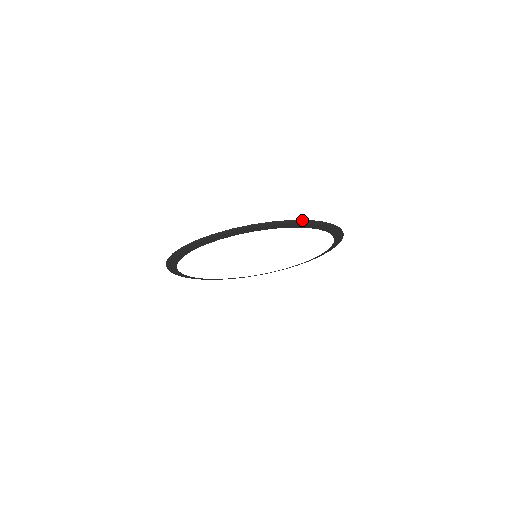
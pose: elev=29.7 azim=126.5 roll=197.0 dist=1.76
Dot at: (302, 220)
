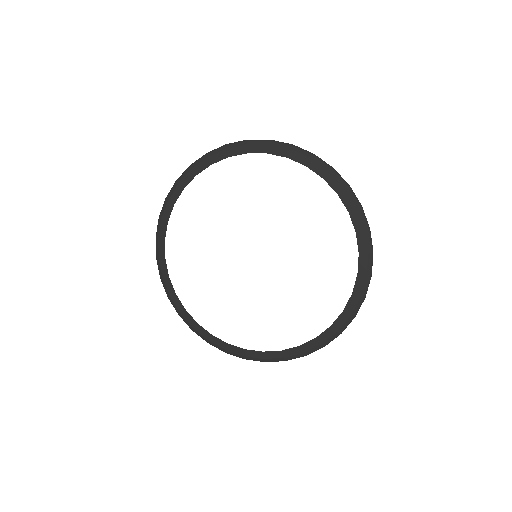
Dot at: (216, 149)
